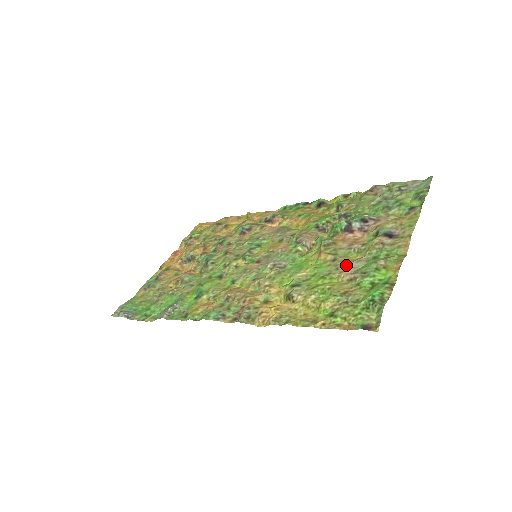
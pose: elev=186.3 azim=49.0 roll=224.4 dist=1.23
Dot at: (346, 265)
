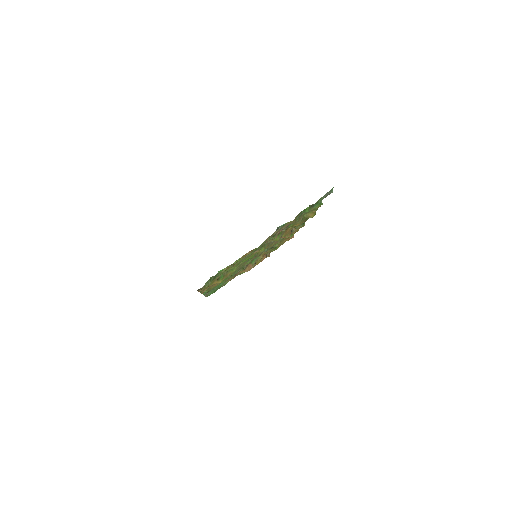
Dot at: occluded
